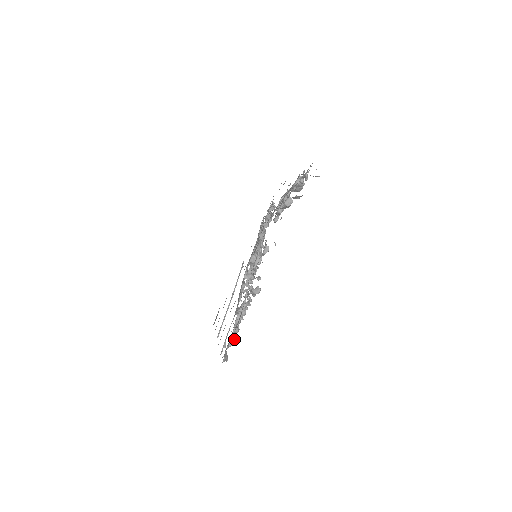
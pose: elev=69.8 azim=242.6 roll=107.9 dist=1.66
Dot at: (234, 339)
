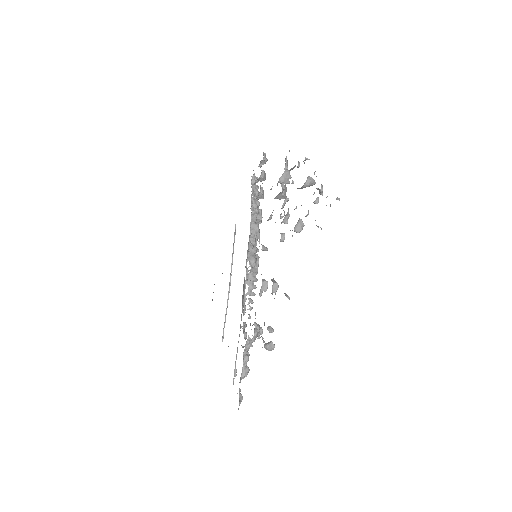
Dot at: (246, 371)
